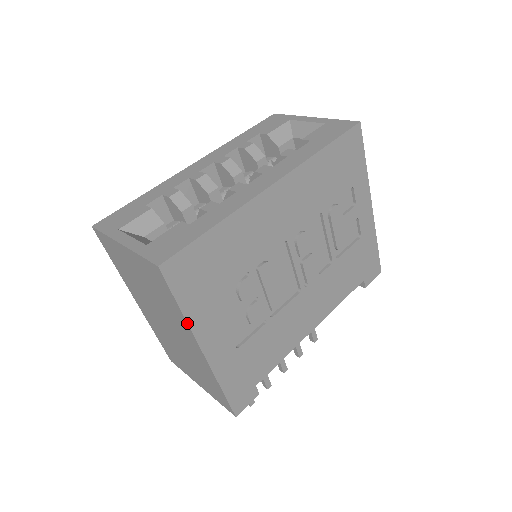
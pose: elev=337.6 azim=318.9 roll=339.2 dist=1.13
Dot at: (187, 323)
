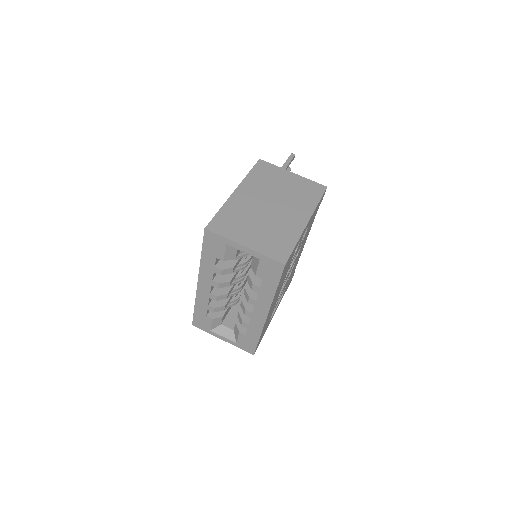
Dot at: occluded
